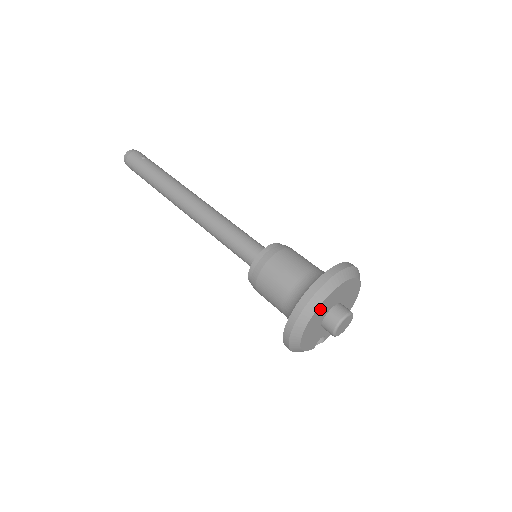
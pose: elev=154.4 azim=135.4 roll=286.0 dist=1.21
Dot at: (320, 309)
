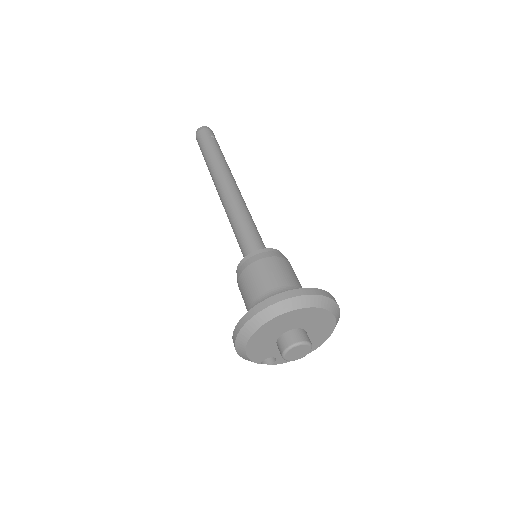
Dot at: (282, 319)
